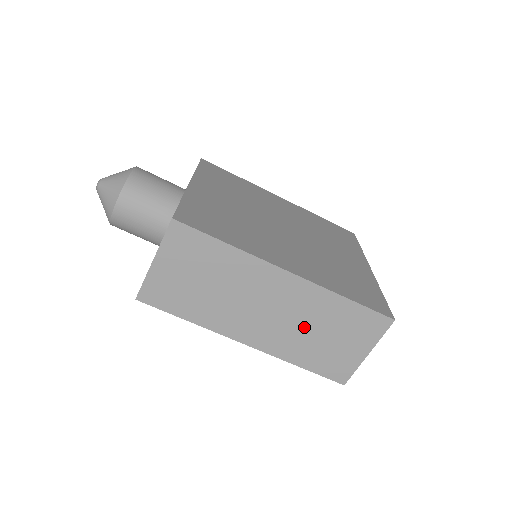
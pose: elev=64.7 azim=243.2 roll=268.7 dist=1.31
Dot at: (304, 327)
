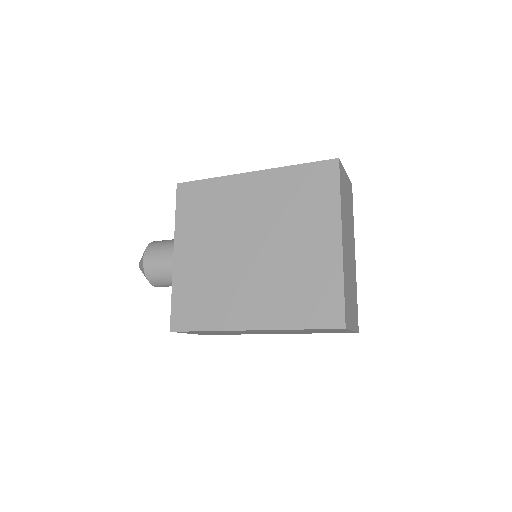
Dot at: occluded
